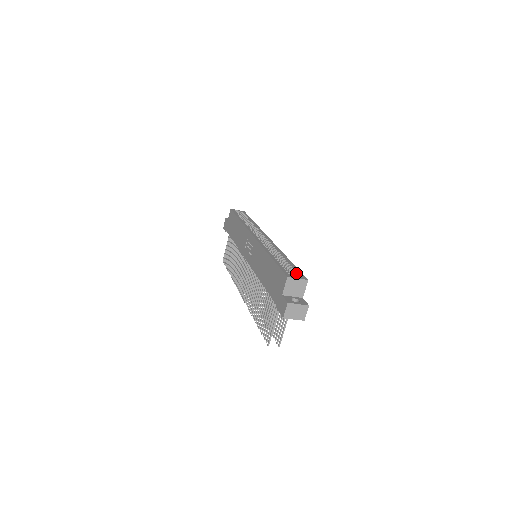
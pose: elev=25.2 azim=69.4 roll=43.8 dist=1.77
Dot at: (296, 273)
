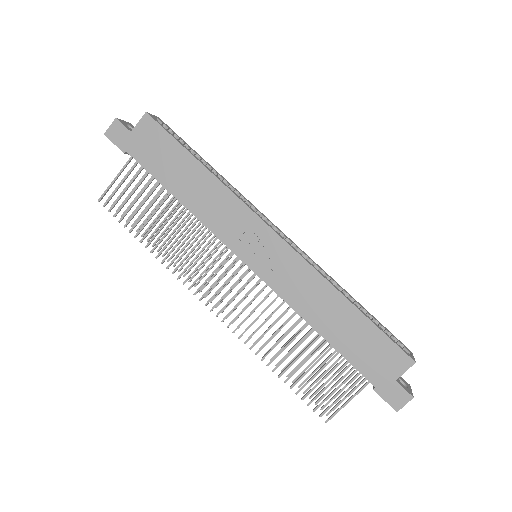
Dot at: (393, 338)
